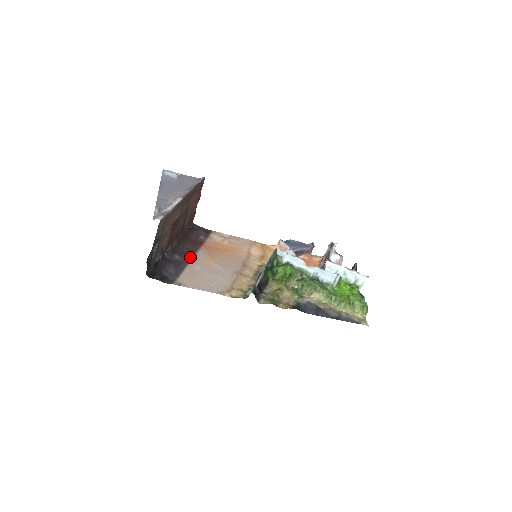
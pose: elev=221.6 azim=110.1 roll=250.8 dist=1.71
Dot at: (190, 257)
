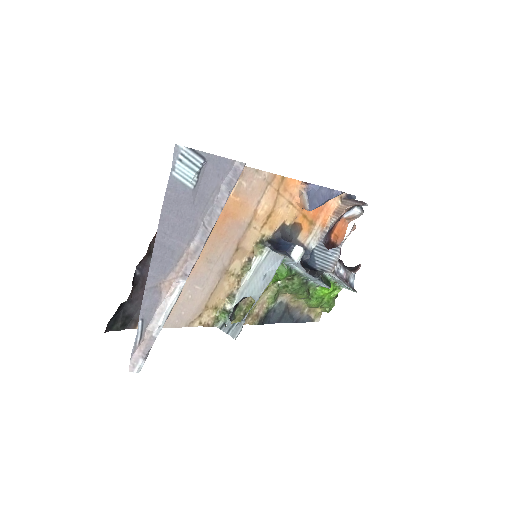
Dot at: occluded
